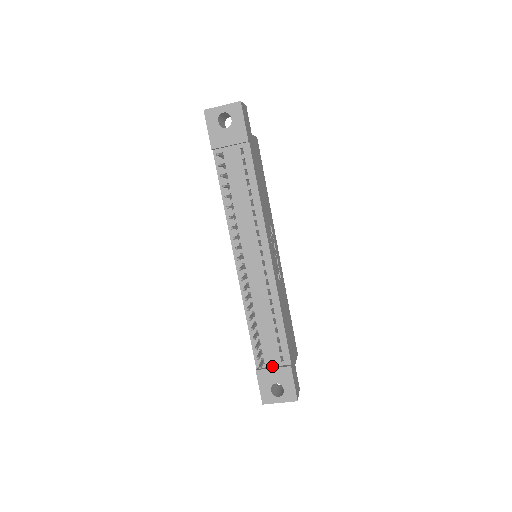
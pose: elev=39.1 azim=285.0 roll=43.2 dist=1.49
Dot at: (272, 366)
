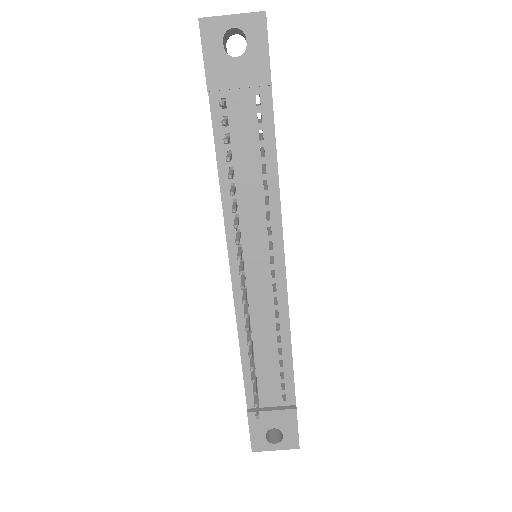
Dot at: (269, 406)
